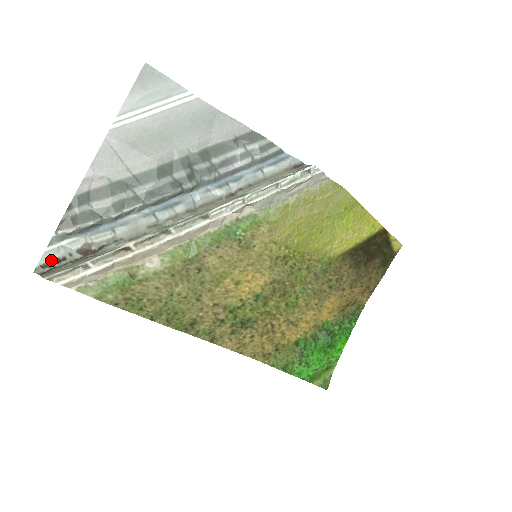
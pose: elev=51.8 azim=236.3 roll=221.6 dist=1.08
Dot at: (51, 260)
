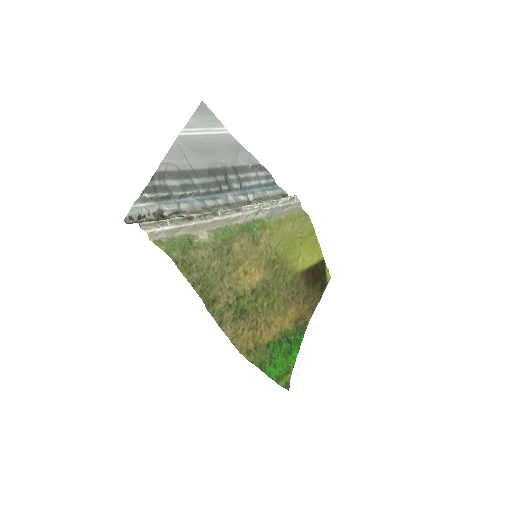
Dot at: (136, 215)
